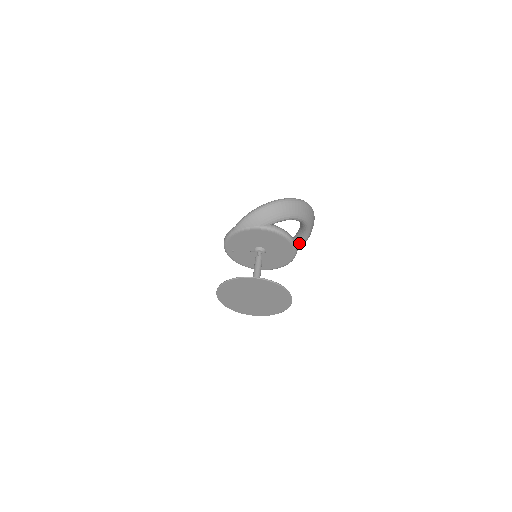
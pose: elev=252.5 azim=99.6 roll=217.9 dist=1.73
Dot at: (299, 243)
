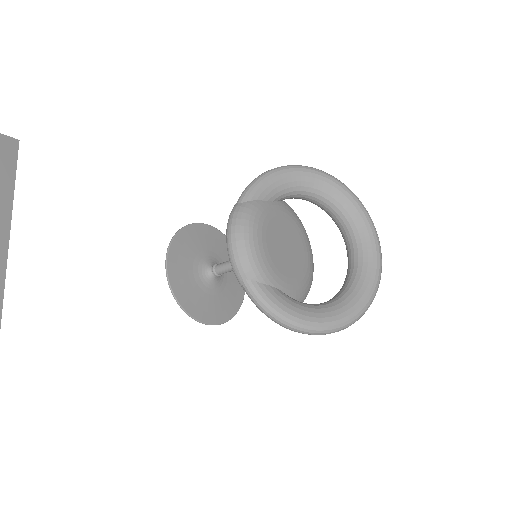
Dot at: (342, 235)
